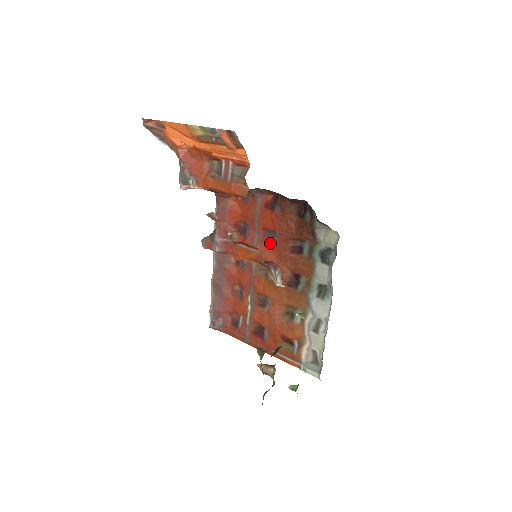
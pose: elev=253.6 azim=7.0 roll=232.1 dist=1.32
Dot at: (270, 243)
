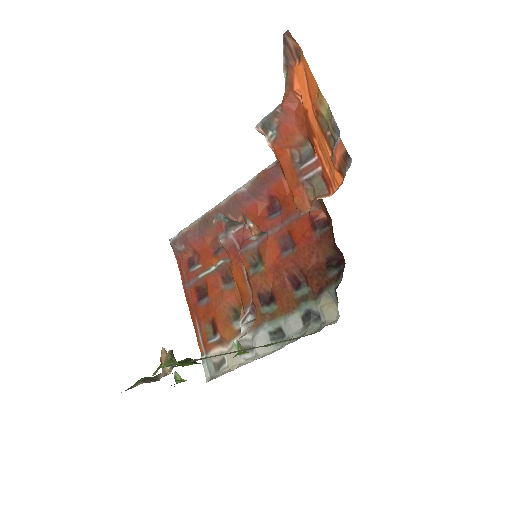
Dot at: (282, 248)
